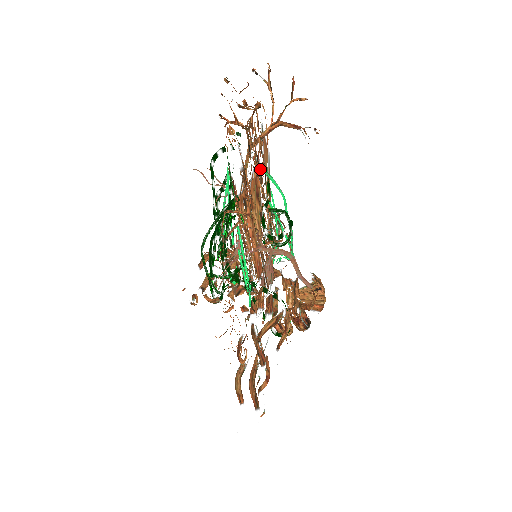
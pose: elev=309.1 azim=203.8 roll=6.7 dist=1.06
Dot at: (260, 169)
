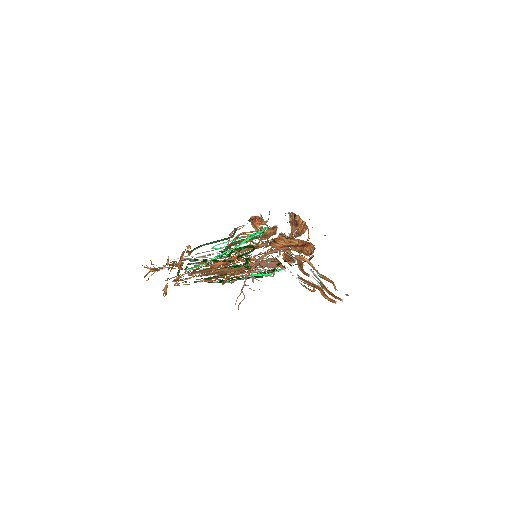
Dot at: (203, 273)
